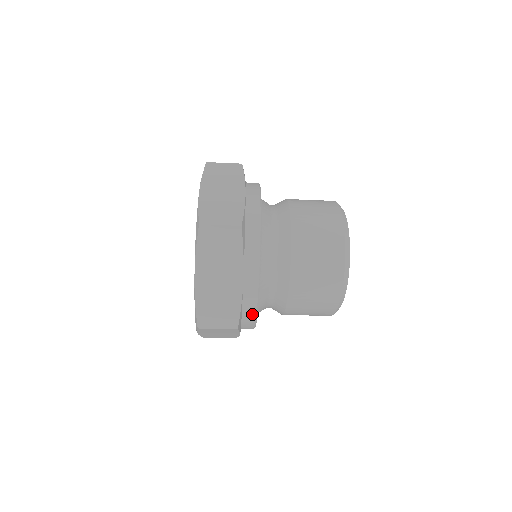
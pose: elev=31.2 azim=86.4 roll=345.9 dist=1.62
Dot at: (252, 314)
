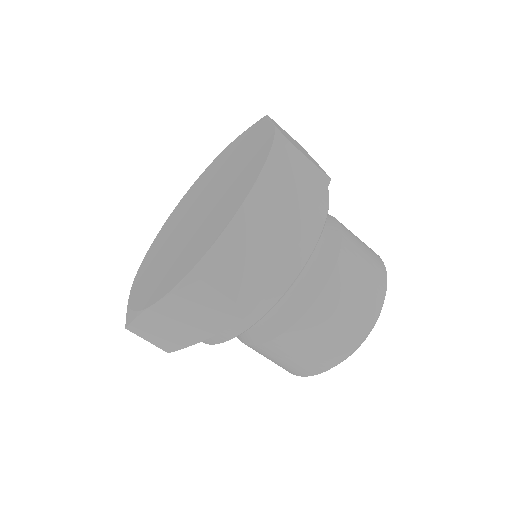
Dot at: (262, 309)
